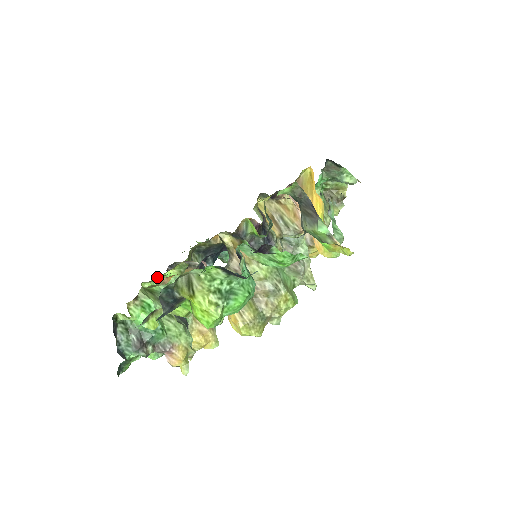
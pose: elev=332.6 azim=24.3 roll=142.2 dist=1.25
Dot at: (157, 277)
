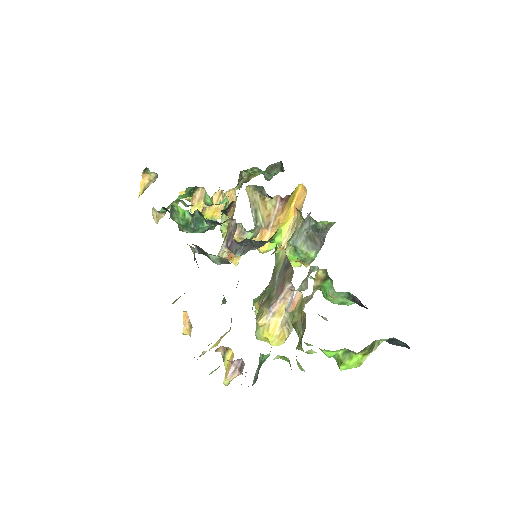
Dot at: (258, 296)
